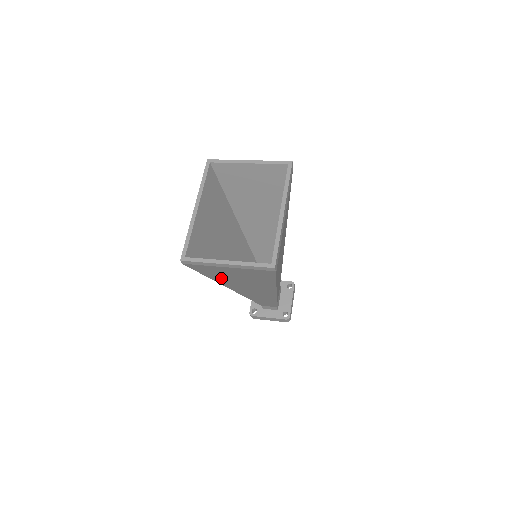
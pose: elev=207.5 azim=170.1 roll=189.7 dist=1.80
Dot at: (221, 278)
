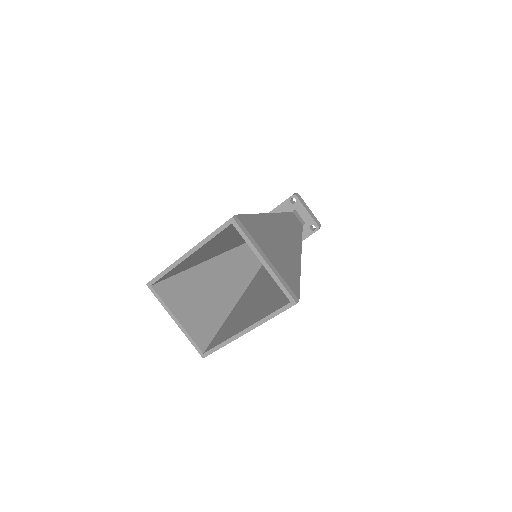
Dot at: occluded
